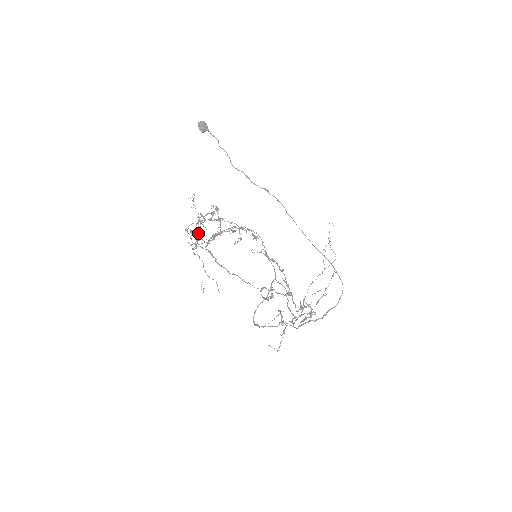
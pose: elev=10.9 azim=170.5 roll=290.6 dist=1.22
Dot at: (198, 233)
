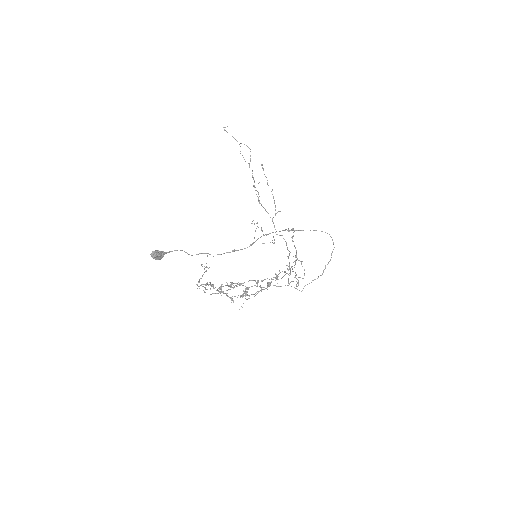
Dot at: occluded
